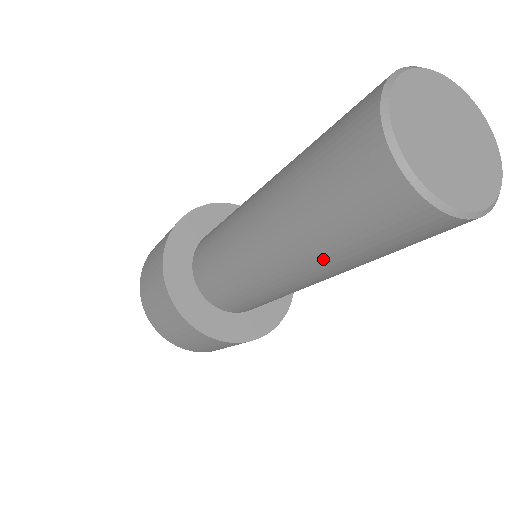
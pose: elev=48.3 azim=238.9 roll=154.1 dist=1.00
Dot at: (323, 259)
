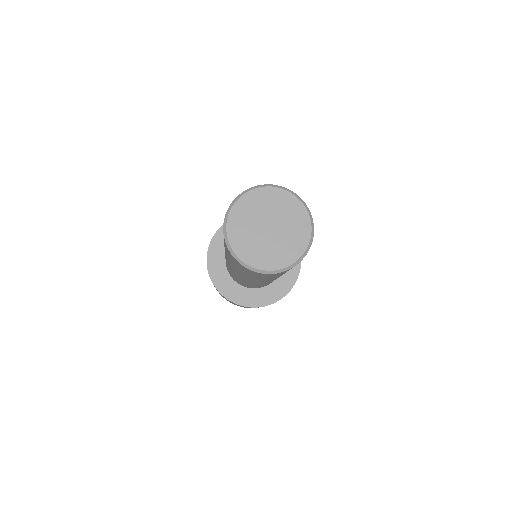
Dot at: (251, 279)
